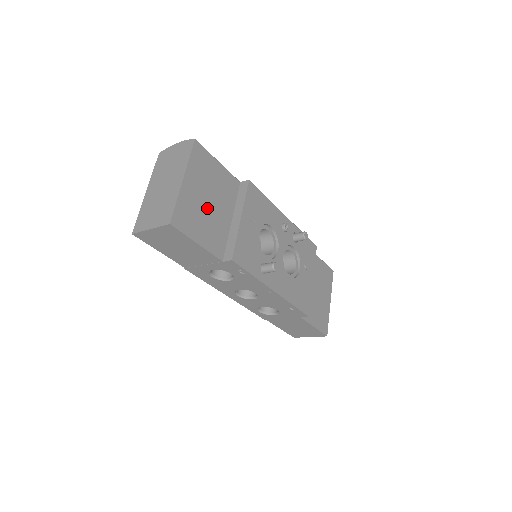
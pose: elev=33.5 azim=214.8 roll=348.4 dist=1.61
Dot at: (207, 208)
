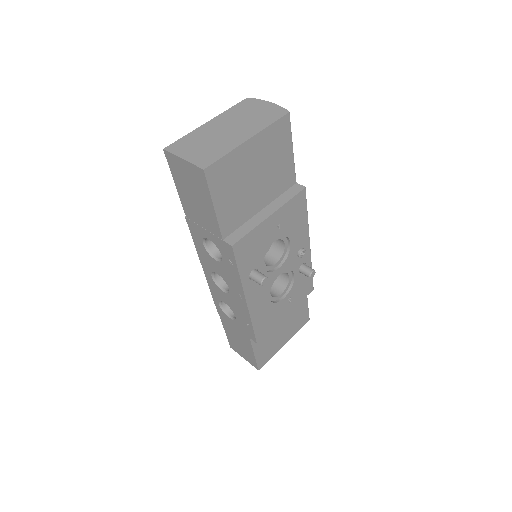
Dot at: (249, 182)
